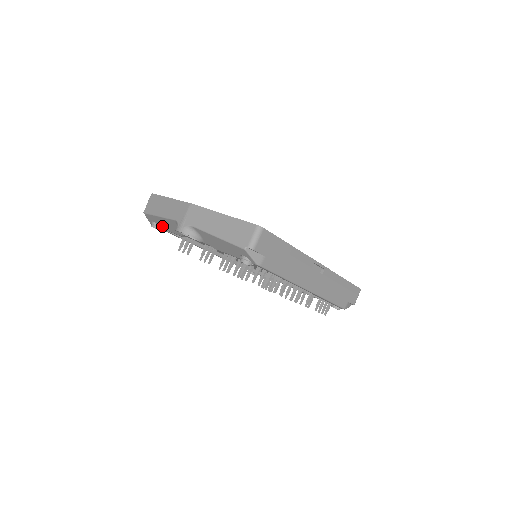
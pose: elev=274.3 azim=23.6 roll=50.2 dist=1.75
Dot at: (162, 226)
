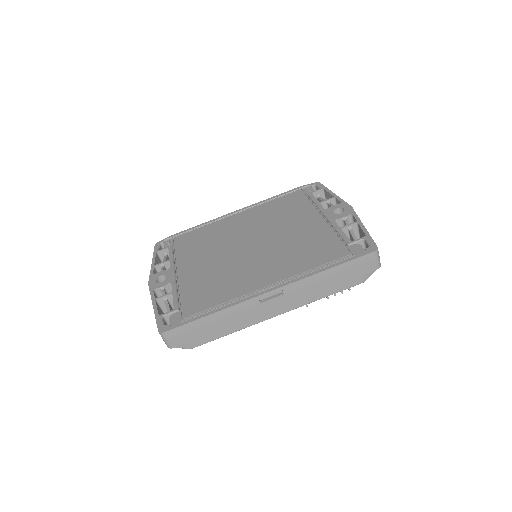
Dot at: occluded
